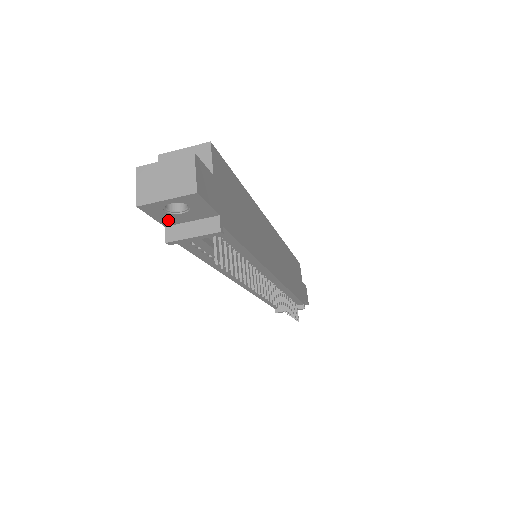
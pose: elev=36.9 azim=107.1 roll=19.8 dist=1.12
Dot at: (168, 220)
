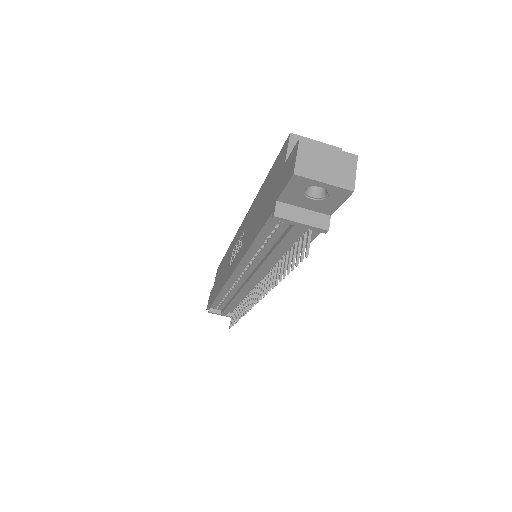
Dot at: (290, 197)
